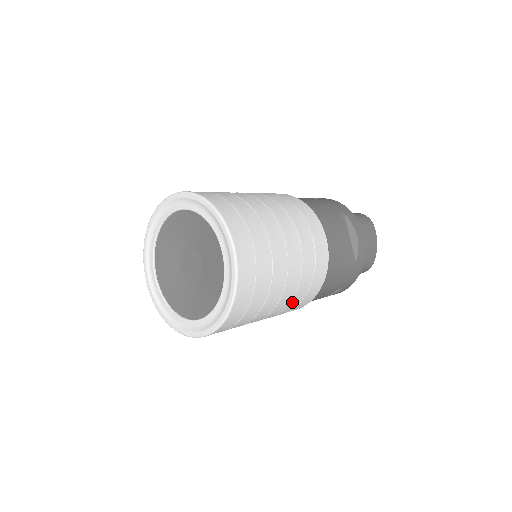
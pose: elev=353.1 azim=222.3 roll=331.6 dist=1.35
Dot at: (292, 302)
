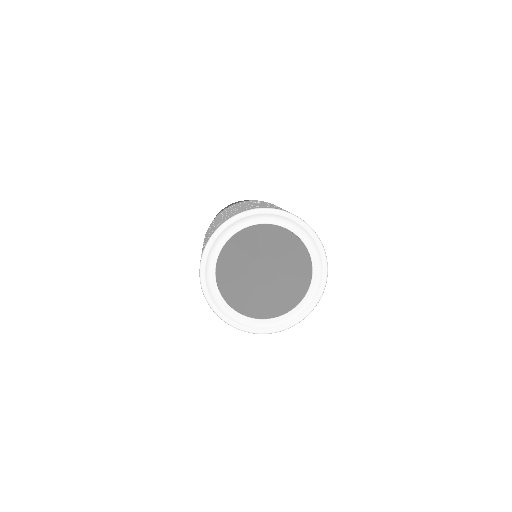
Dot at: occluded
